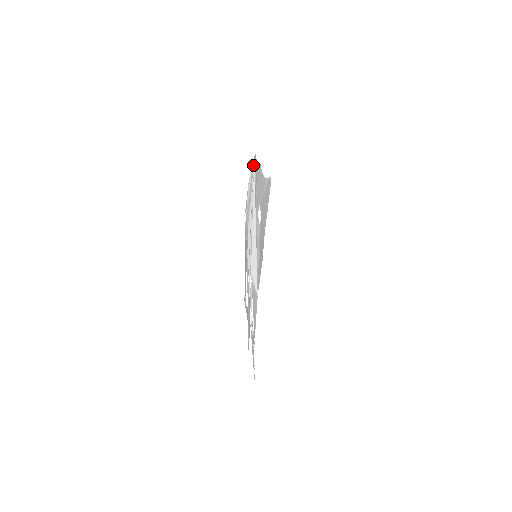
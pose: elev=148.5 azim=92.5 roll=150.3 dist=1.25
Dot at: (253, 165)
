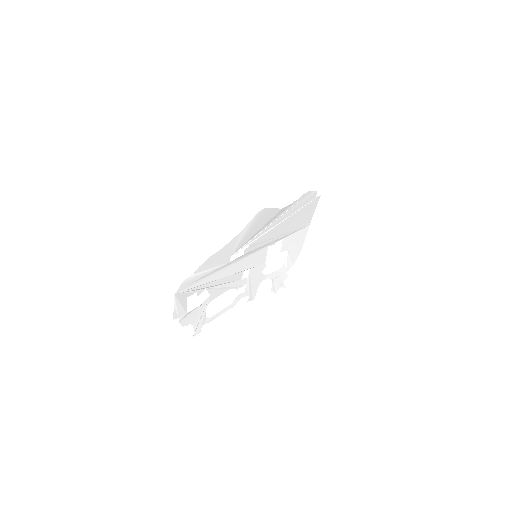
Dot at: (179, 293)
